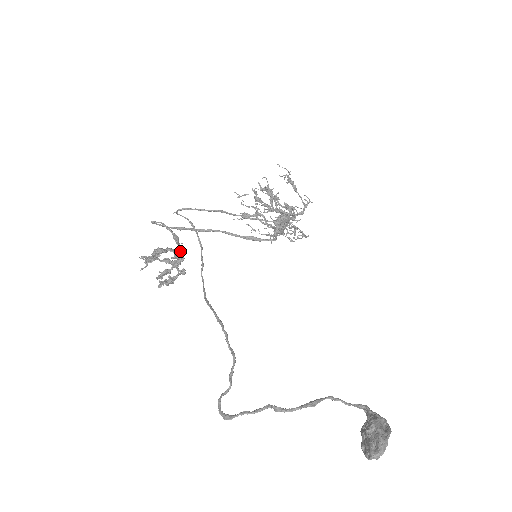
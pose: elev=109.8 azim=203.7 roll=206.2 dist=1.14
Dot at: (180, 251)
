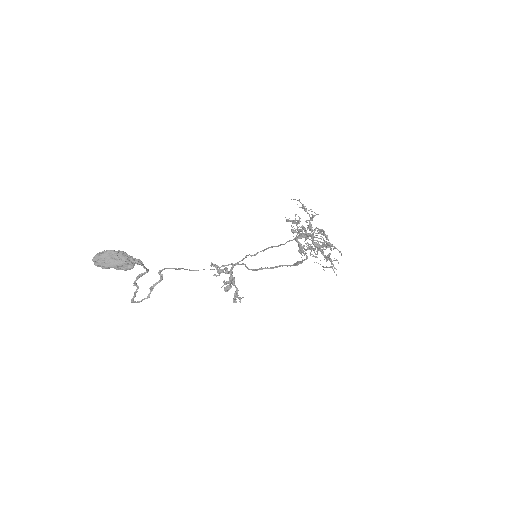
Dot at: (232, 269)
